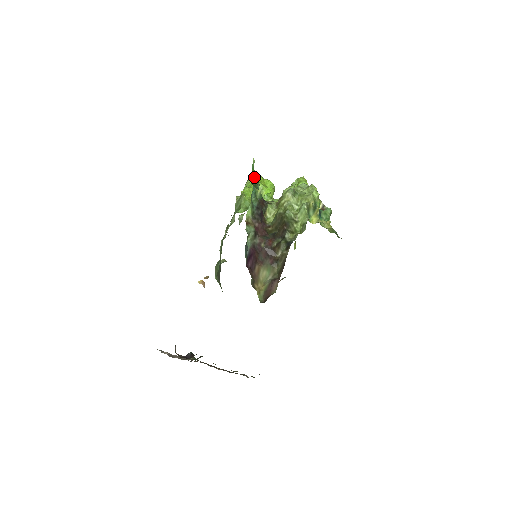
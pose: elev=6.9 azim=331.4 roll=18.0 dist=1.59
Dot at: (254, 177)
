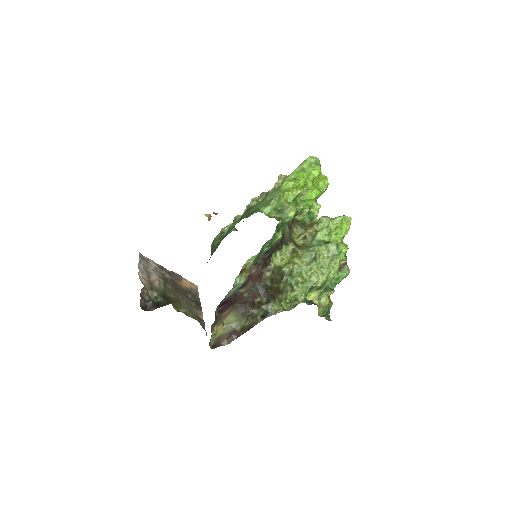
Dot at: (286, 216)
